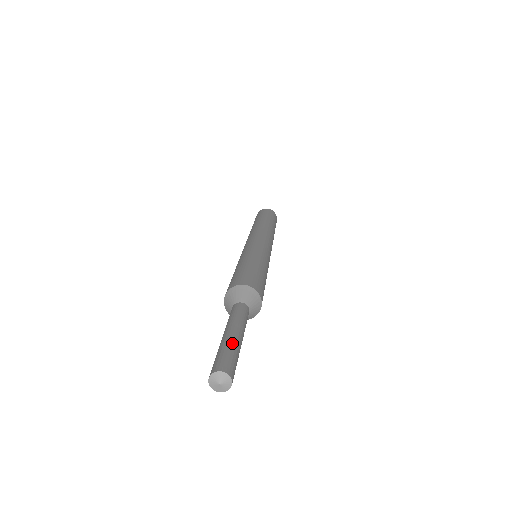
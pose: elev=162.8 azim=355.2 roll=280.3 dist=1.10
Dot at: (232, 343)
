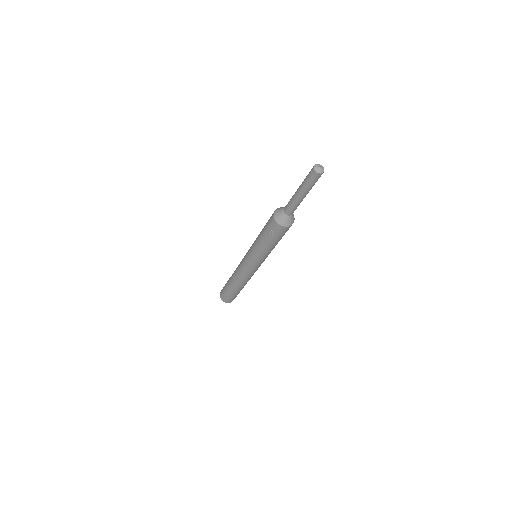
Dot at: occluded
